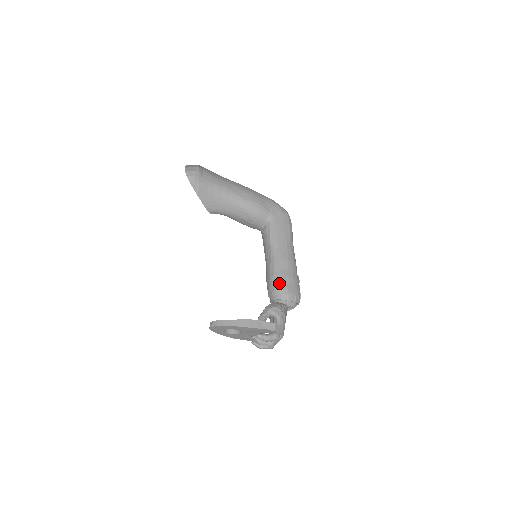
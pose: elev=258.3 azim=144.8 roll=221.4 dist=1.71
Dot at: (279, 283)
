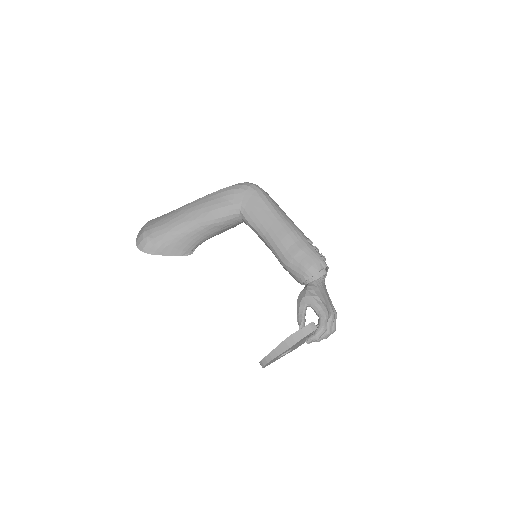
Dot at: (292, 267)
